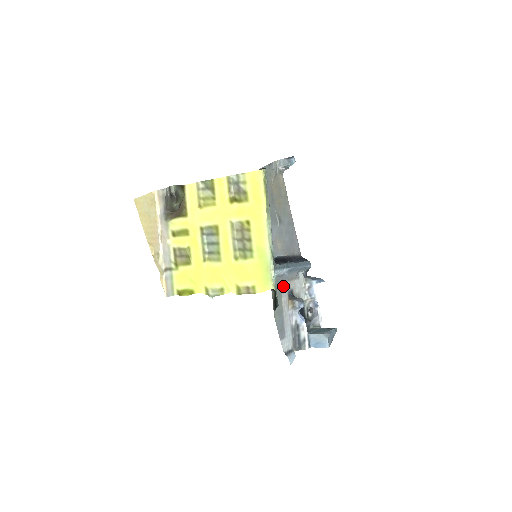
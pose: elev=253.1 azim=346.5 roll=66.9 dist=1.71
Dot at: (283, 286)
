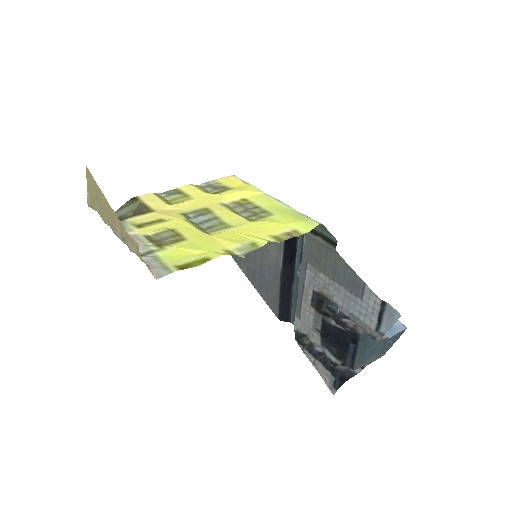
Dot at: (309, 271)
